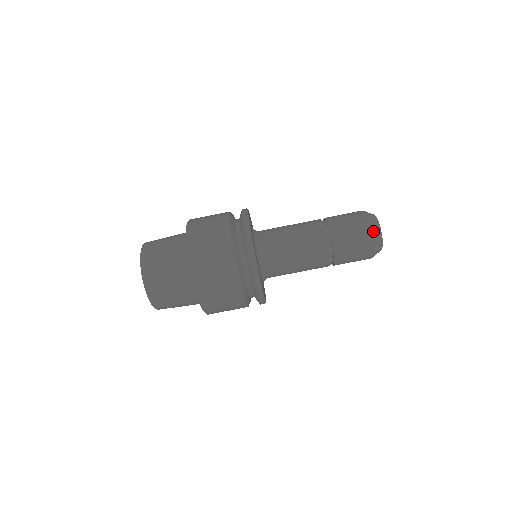
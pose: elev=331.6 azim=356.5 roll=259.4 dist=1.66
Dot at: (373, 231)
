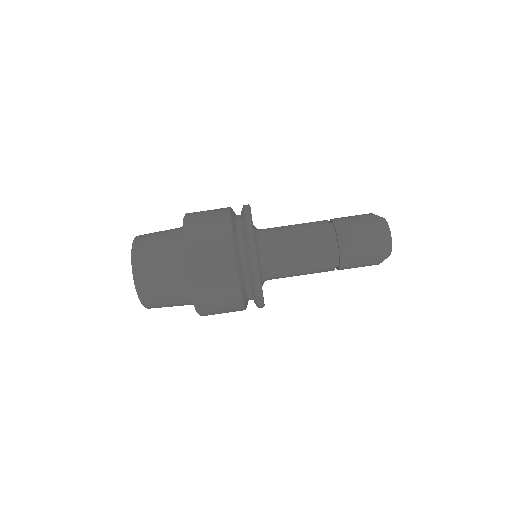
Dot at: (382, 229)
